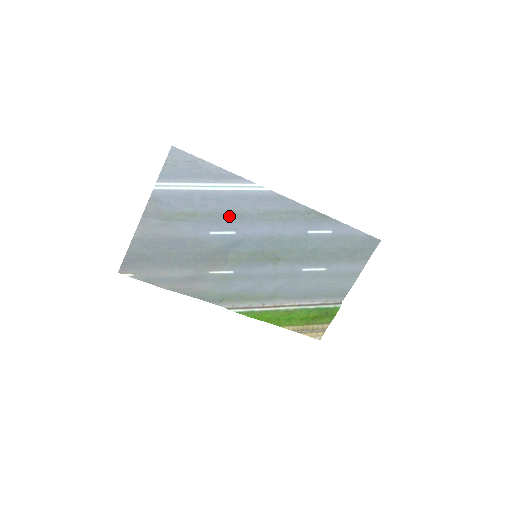
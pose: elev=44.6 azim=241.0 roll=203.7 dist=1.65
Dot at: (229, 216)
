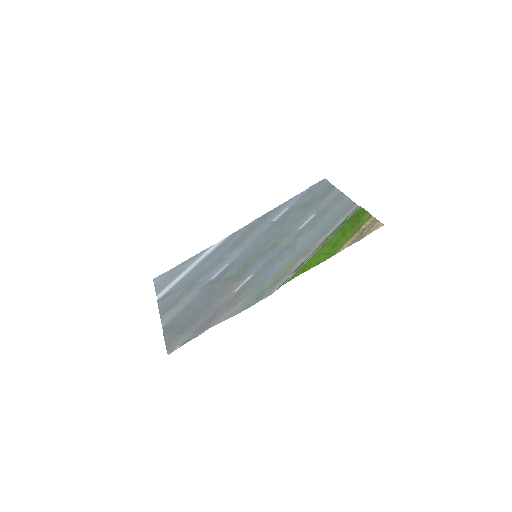
Dot at: (215, 264)
